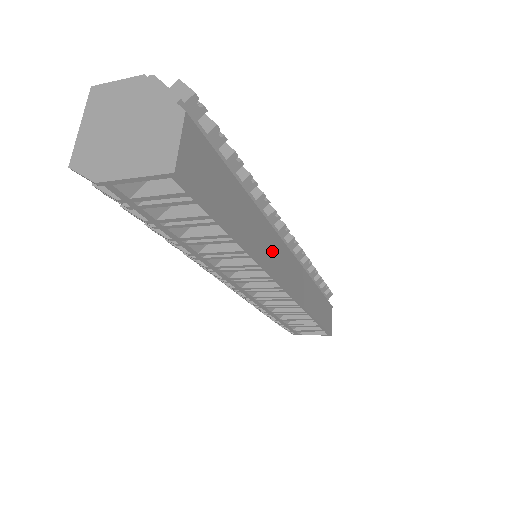
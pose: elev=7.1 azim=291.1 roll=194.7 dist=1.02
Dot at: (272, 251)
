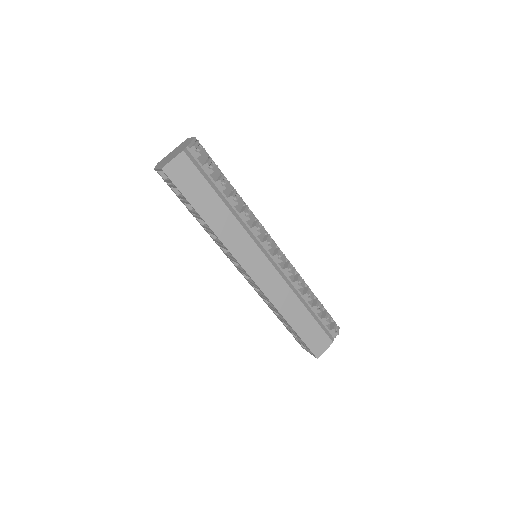
Dot at: (239, 244)
